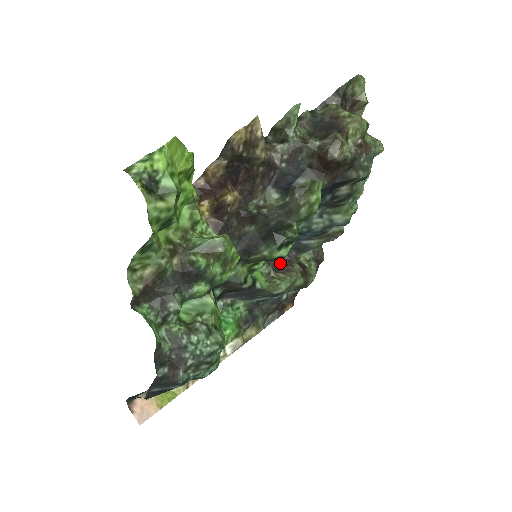
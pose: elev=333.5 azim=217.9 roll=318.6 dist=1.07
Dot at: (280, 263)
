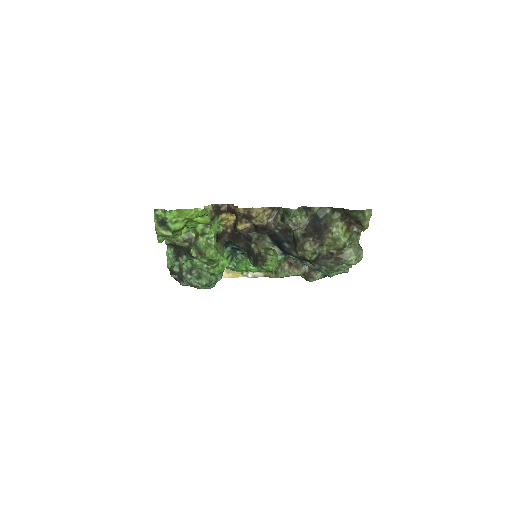
Dot at: occluded
